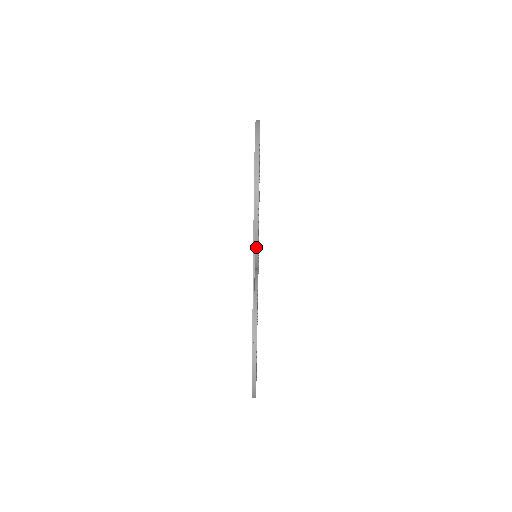
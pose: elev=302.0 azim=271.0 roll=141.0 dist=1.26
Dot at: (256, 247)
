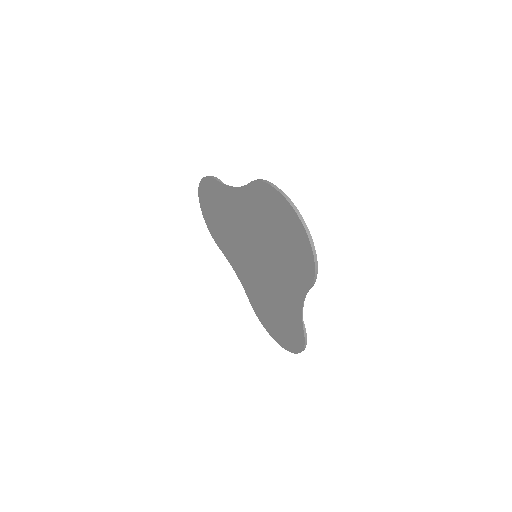
Dot at: (304, 292)
